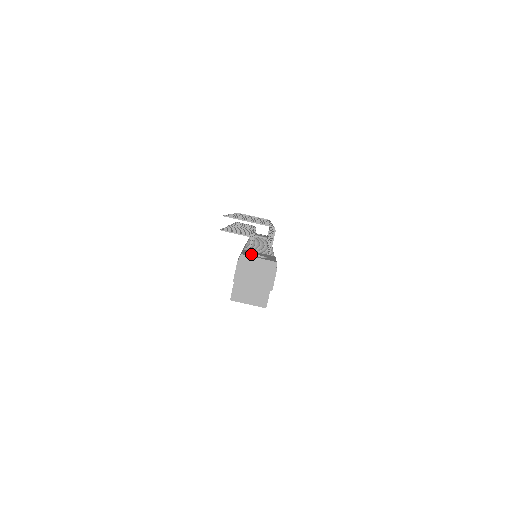
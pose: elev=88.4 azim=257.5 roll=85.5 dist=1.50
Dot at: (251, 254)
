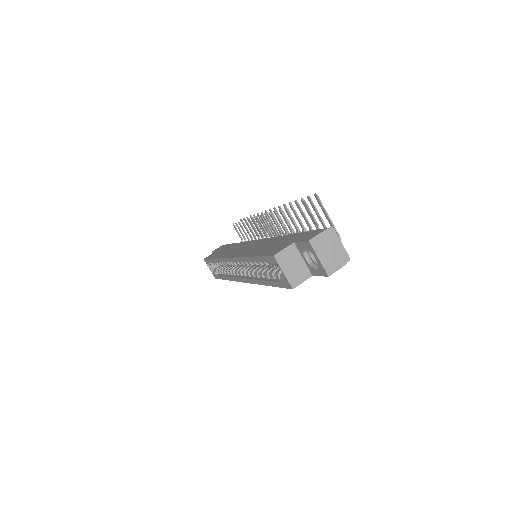
Dot at: occluded
